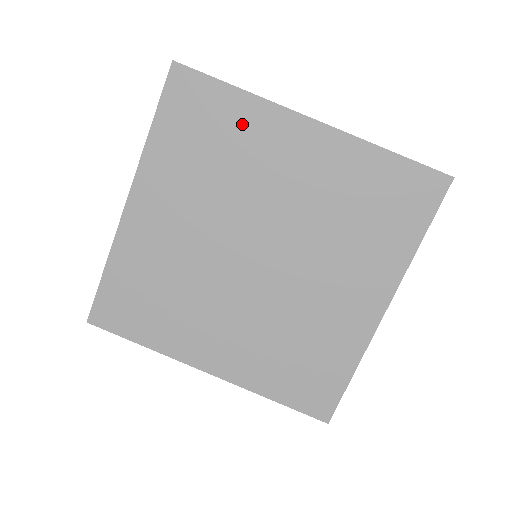
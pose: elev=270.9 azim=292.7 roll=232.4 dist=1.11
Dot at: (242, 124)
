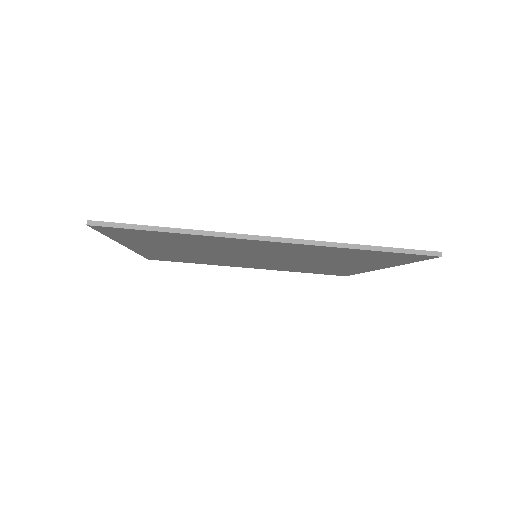
Dot at: (195, 240)
